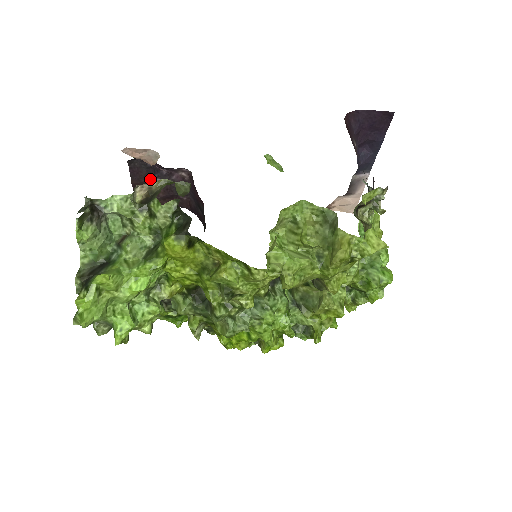
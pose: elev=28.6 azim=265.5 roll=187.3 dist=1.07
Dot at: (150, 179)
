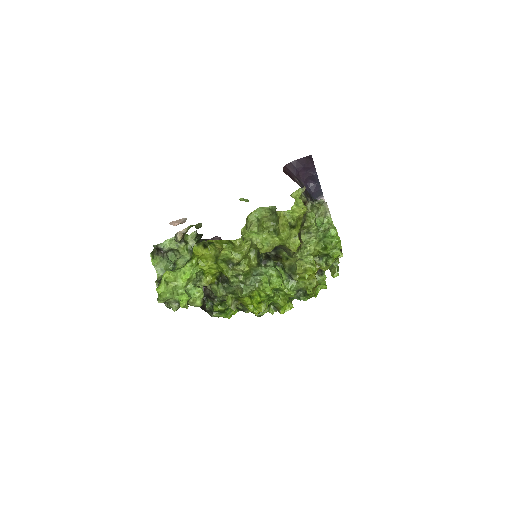
Dot at: occluded
